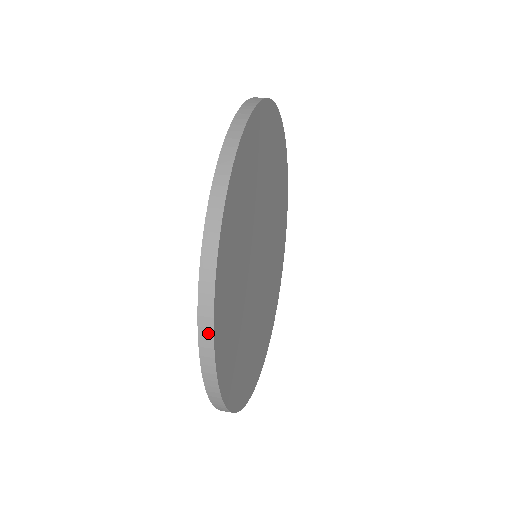
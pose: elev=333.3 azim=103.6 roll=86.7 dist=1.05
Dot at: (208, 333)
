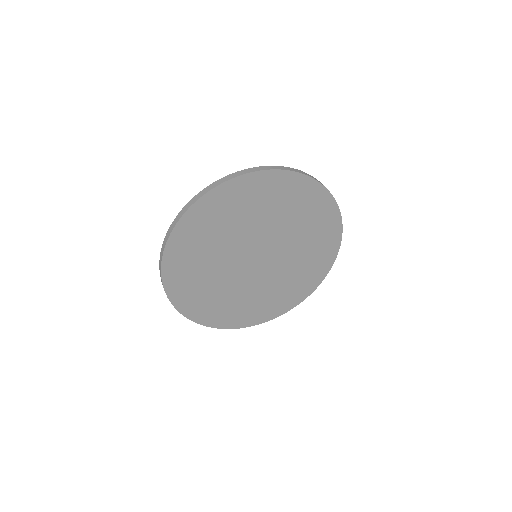
Dot at: (172, 304)
